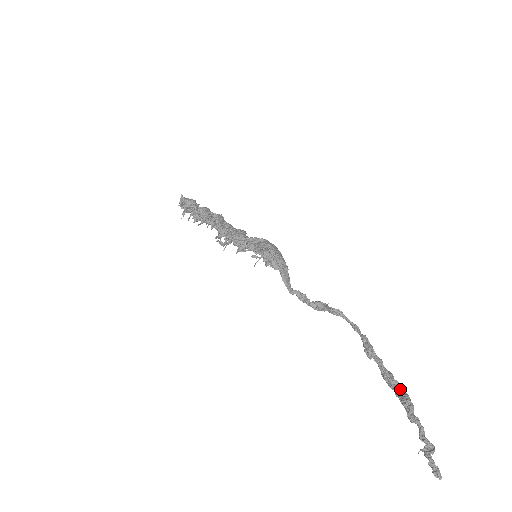
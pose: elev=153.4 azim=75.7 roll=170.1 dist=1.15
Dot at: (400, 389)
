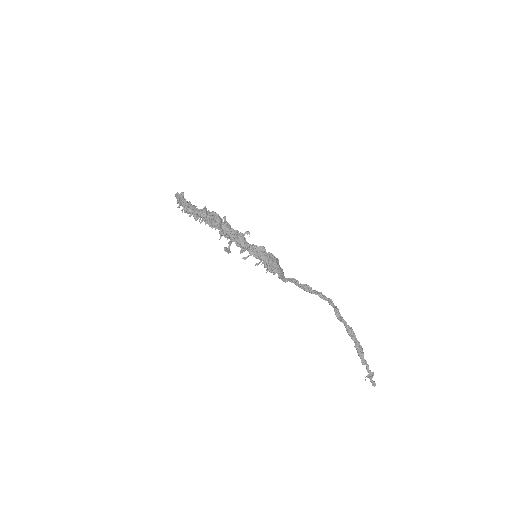
Dot at: (357, 343)
